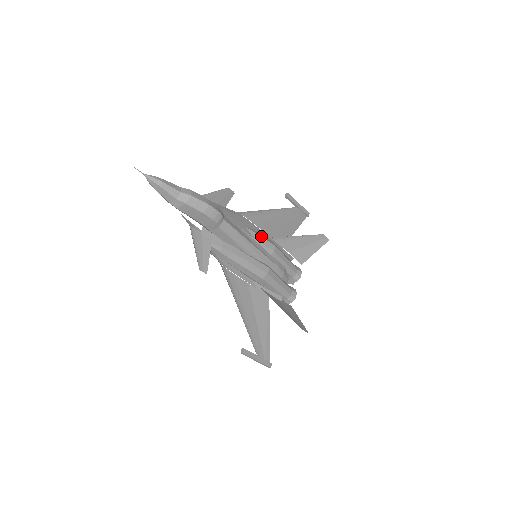
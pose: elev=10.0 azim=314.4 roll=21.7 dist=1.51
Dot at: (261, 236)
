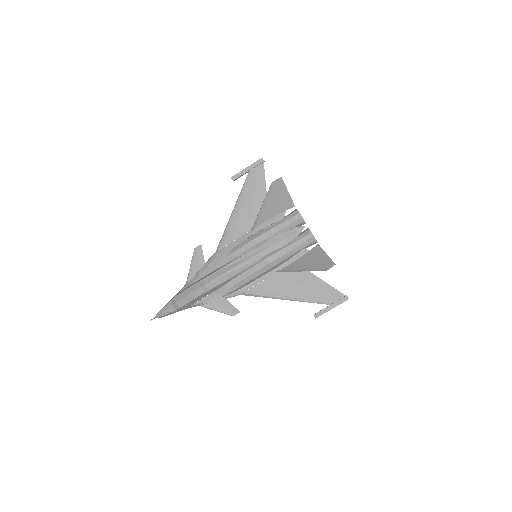
Dot at: (240, 247)
